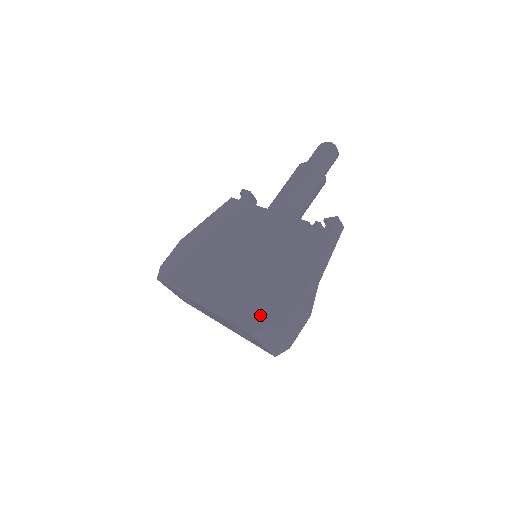
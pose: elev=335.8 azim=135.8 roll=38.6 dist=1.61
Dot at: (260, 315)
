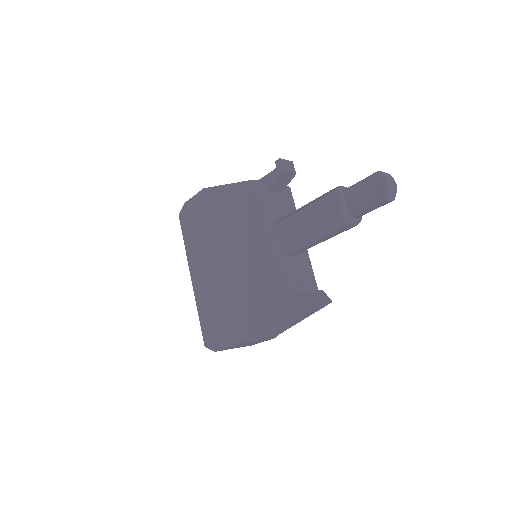
Dot at: (215, 339)
